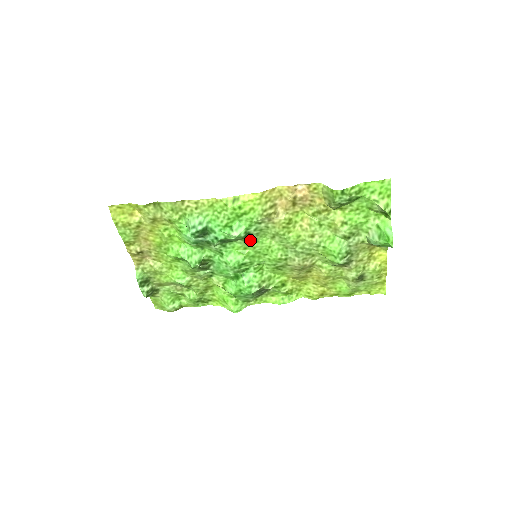
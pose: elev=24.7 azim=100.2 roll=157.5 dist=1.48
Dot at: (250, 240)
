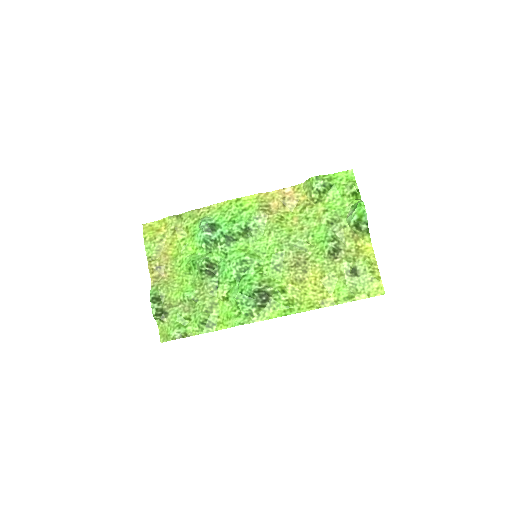
Dot at: (250, 236)
